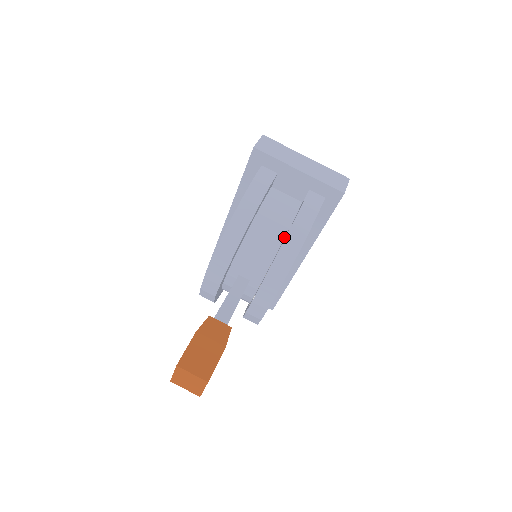
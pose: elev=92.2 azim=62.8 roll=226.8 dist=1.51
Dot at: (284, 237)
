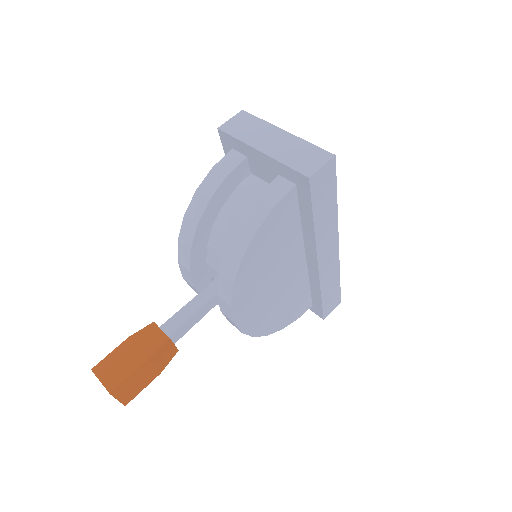
Dot at: occluded
